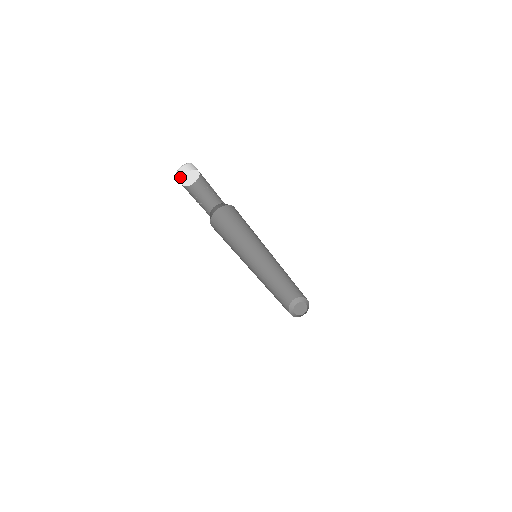
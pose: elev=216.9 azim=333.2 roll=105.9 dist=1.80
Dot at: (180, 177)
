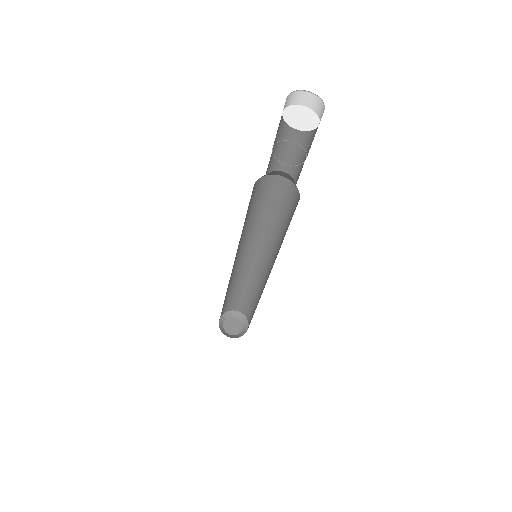
Dot at: (283, 109)
